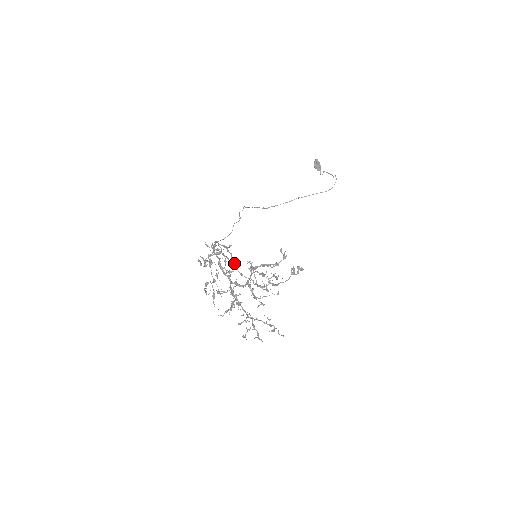
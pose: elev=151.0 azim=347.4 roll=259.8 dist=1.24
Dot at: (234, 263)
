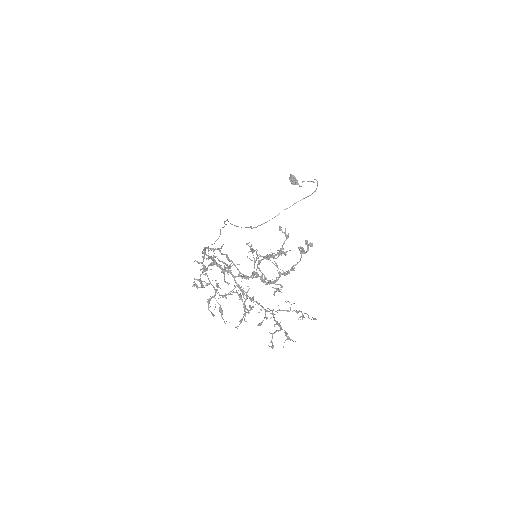
Dot at: occluded
